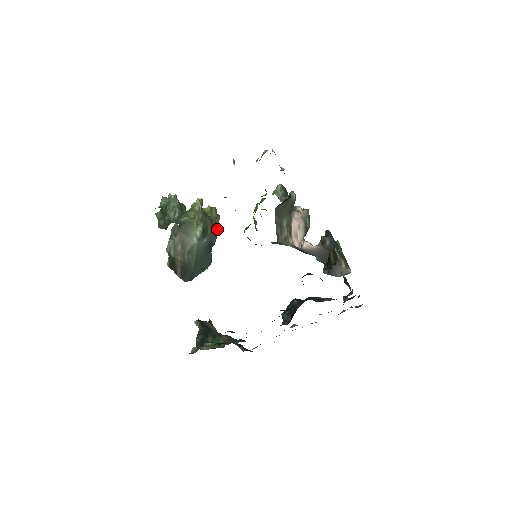
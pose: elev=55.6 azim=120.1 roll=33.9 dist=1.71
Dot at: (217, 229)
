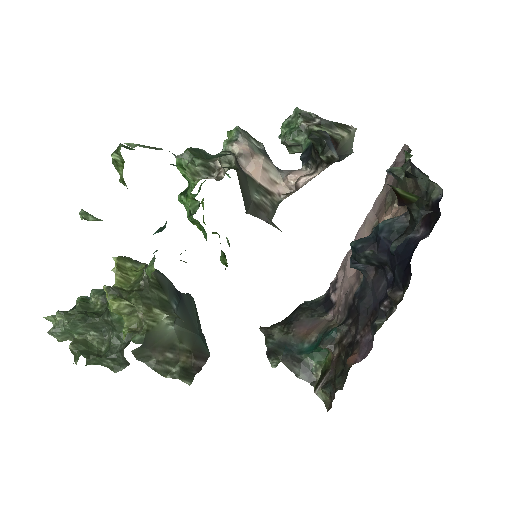
Dot at: (159, 276)
